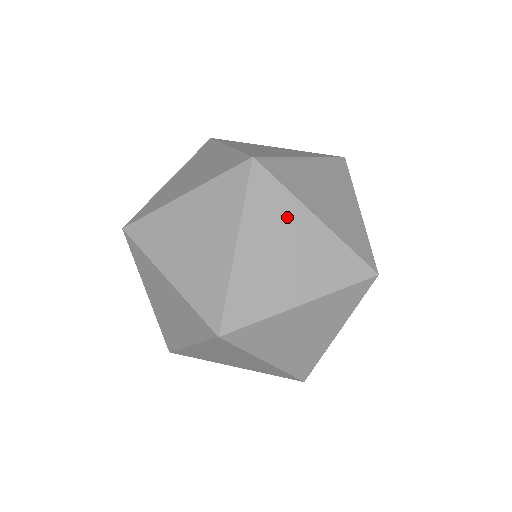
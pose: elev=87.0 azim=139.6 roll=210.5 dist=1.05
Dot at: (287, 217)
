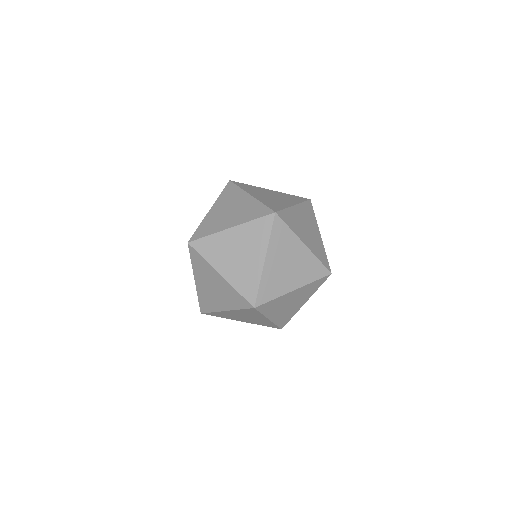
Dot at: (290, 244)
